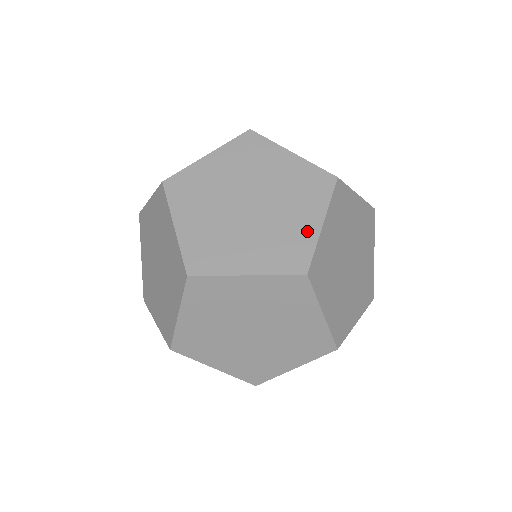
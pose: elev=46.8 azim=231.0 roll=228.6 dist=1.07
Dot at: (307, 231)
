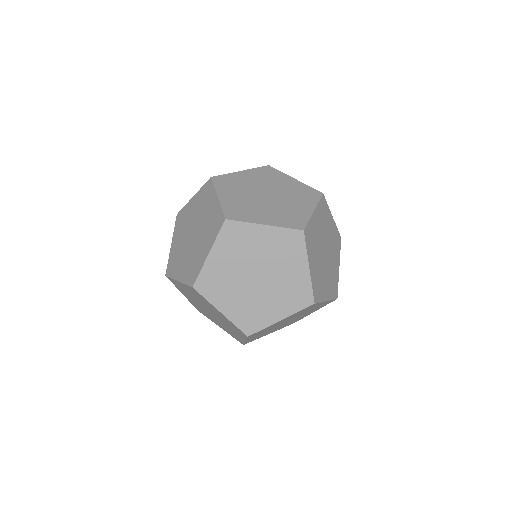
Dot at: occluded
